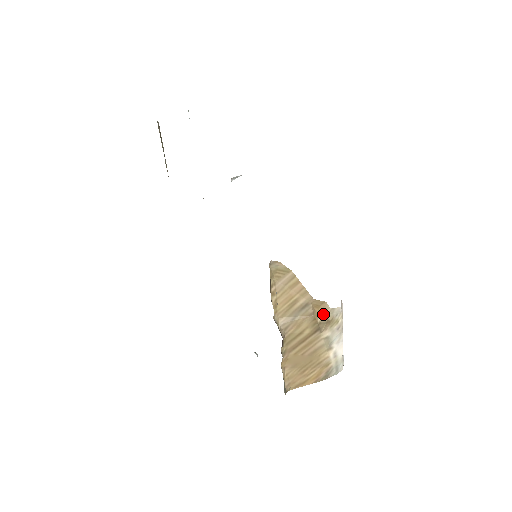
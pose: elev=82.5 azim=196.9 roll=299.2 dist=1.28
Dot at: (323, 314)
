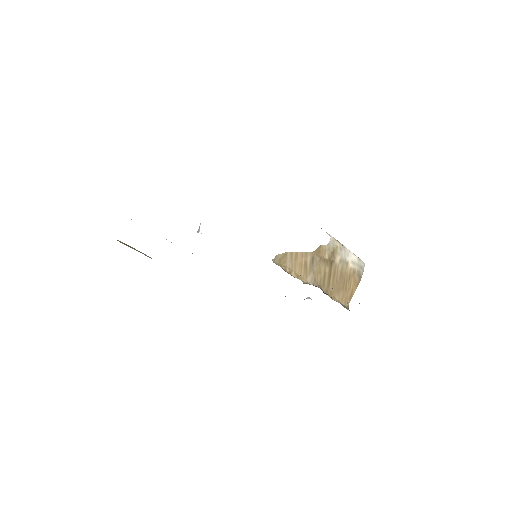
Dot at: (326, 252)
